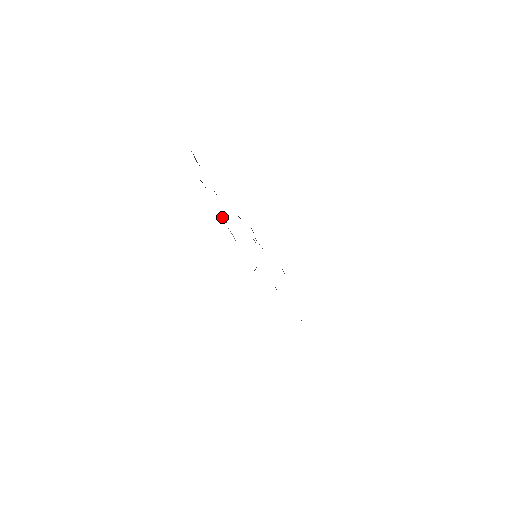
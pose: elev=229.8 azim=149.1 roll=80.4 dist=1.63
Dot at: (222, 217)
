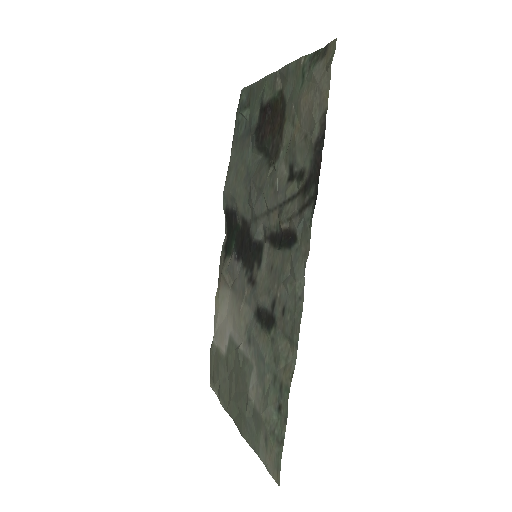
Dot at: (272, 160)
